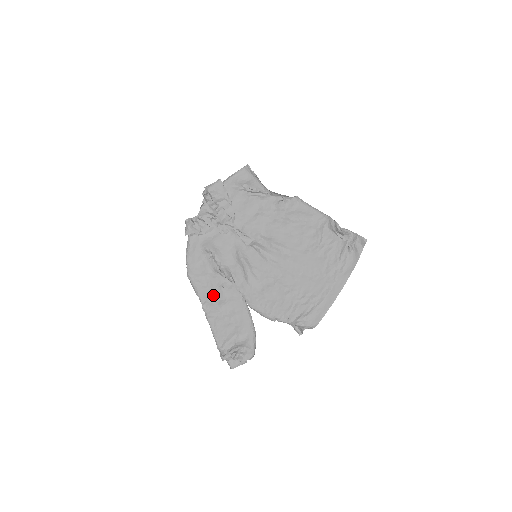
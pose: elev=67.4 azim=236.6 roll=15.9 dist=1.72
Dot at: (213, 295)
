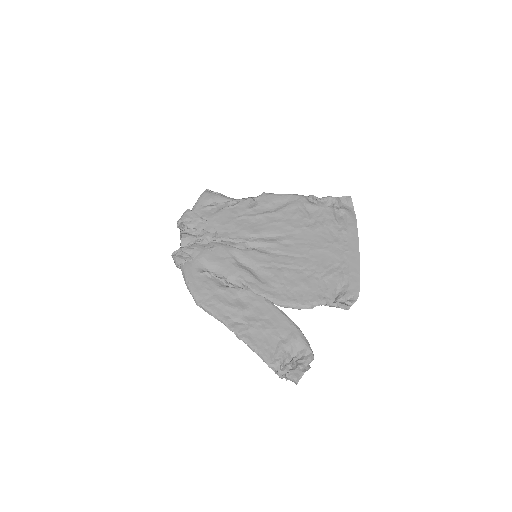
Dot at: (232, 309)
